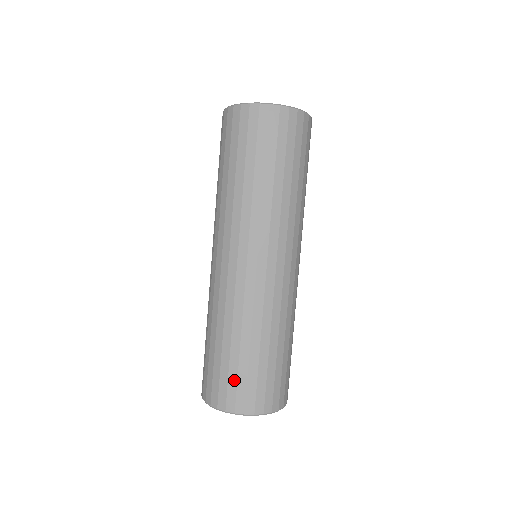
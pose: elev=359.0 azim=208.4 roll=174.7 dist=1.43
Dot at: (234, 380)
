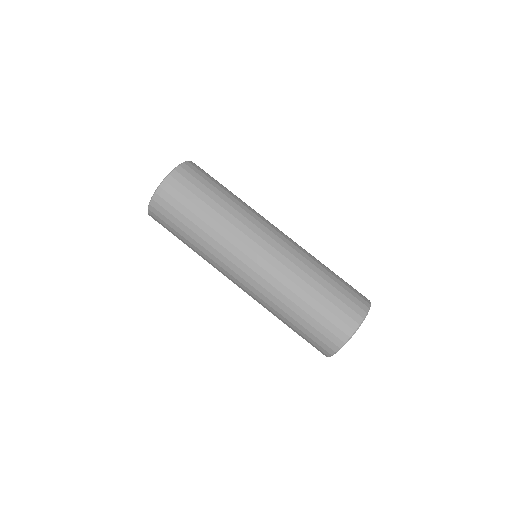
Dot at: (337, 310)
